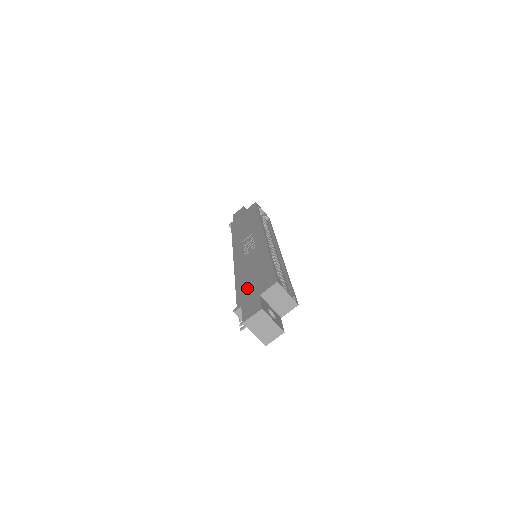
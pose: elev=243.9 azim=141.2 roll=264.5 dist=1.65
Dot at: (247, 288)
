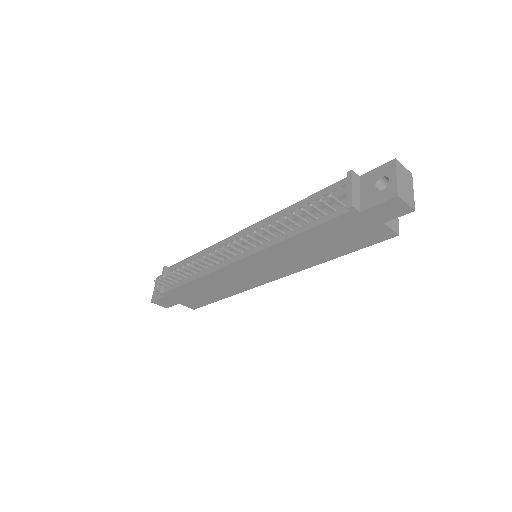
Dot at: occluded
